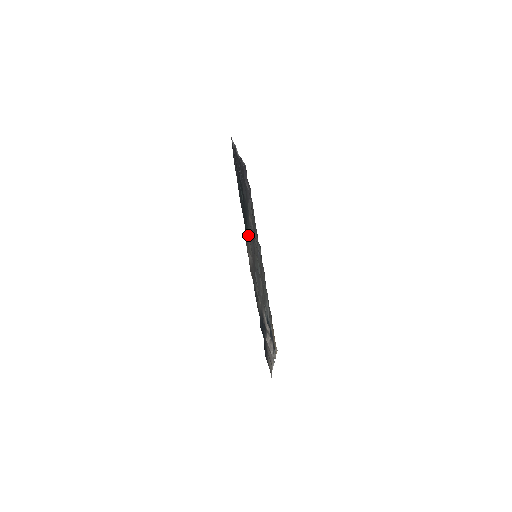
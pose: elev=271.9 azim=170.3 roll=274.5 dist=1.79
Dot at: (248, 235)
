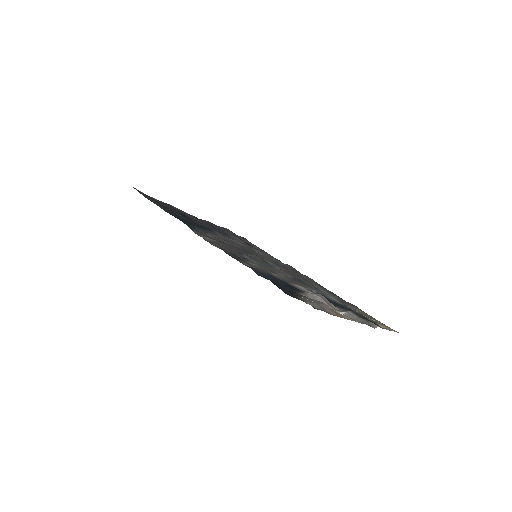
Dot at: (207, 234)
